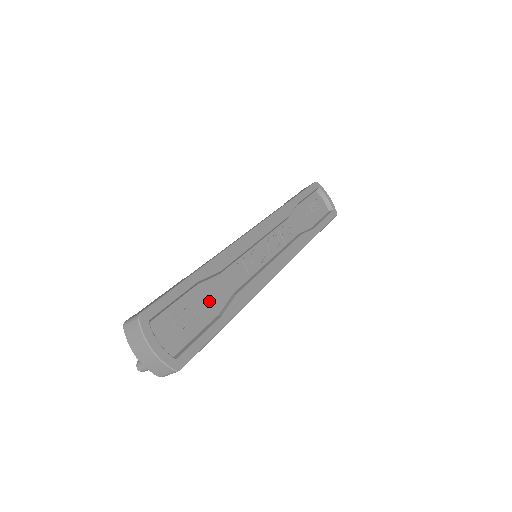
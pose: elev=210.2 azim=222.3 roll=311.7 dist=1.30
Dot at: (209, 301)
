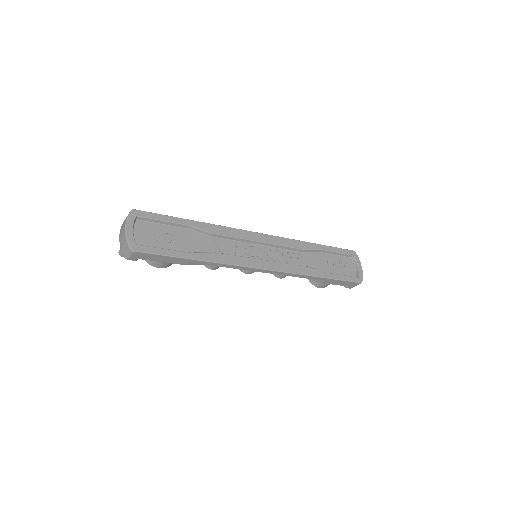
Dot at: (189, 242)
